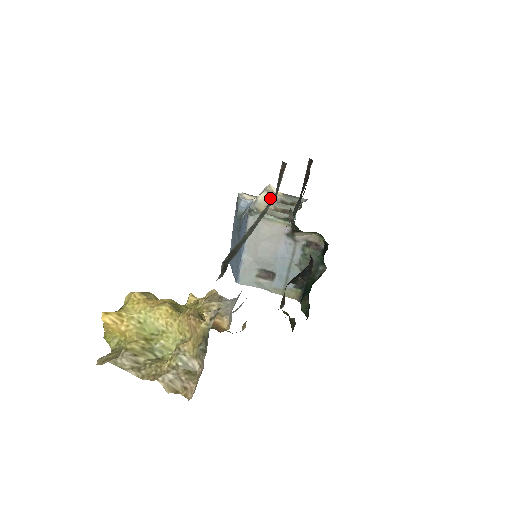
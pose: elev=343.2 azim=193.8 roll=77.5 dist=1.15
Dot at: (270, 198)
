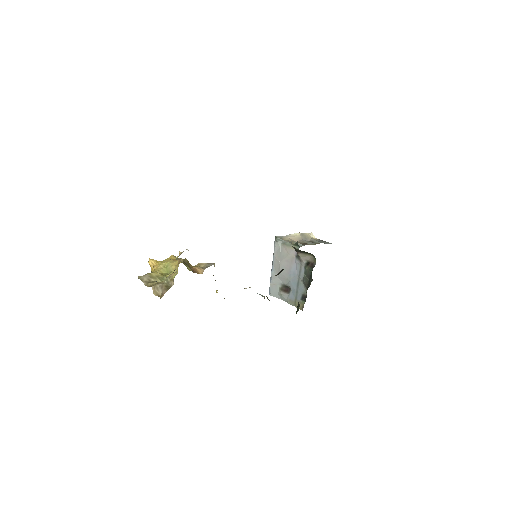
Dot at: (300, 237)
